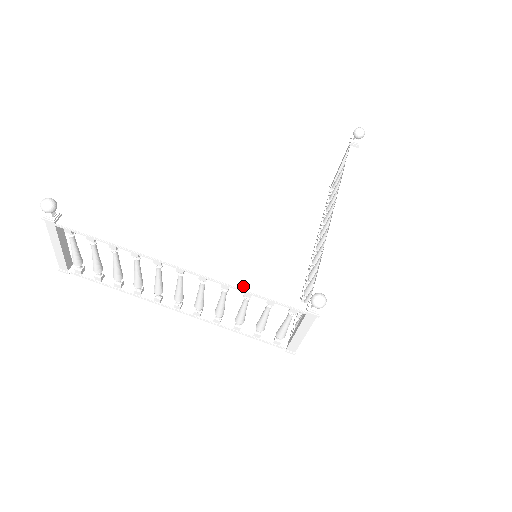
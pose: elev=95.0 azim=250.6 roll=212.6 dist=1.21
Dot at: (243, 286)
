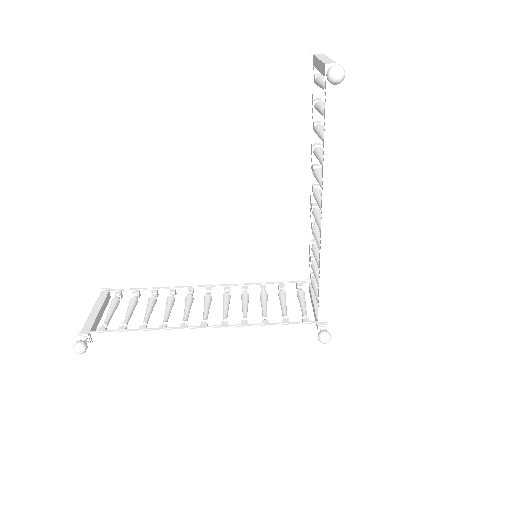
Dot at: (259, 330)
